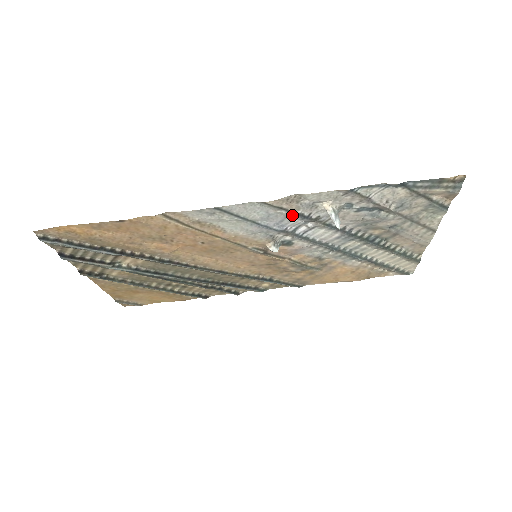
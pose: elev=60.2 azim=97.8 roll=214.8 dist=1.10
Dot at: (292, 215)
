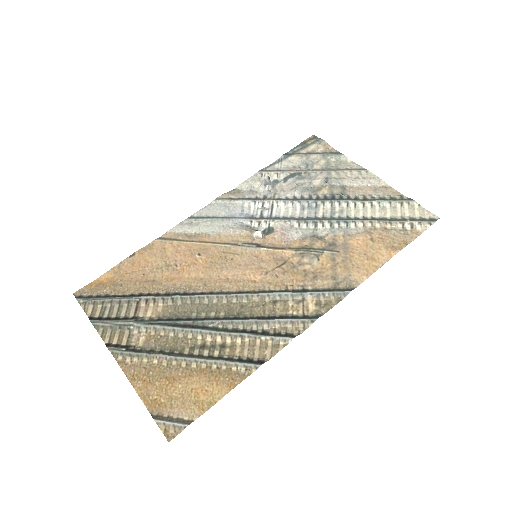
Dot at: (244, 201)
